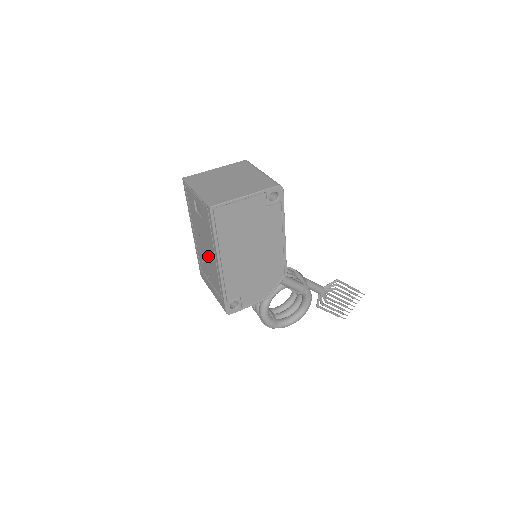
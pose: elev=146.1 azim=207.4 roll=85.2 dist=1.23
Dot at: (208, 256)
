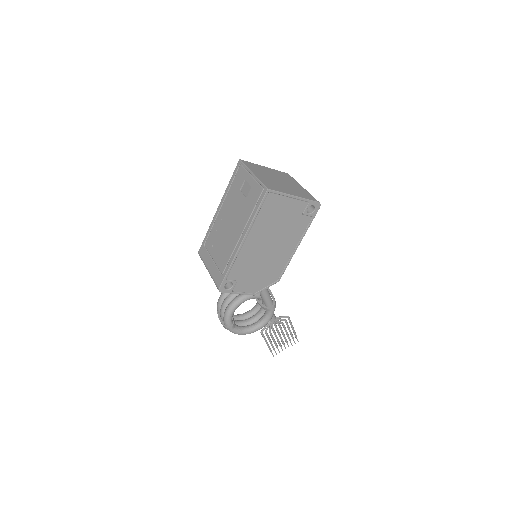
Dot at: (229, 233)
